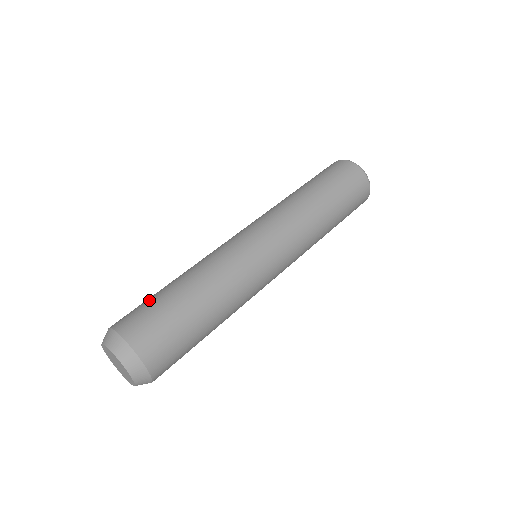
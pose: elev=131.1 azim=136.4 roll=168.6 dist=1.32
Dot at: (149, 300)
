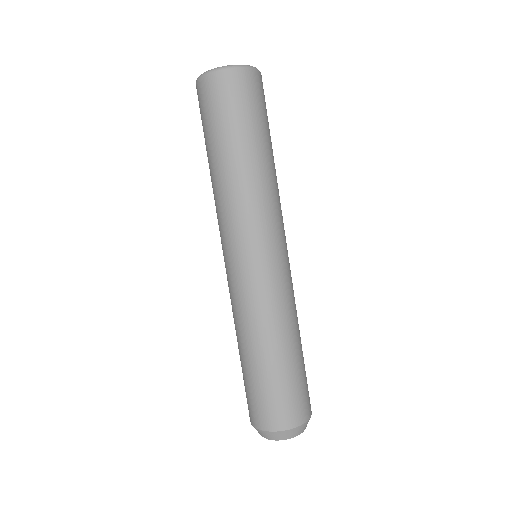
Dot at: (259, 390)
